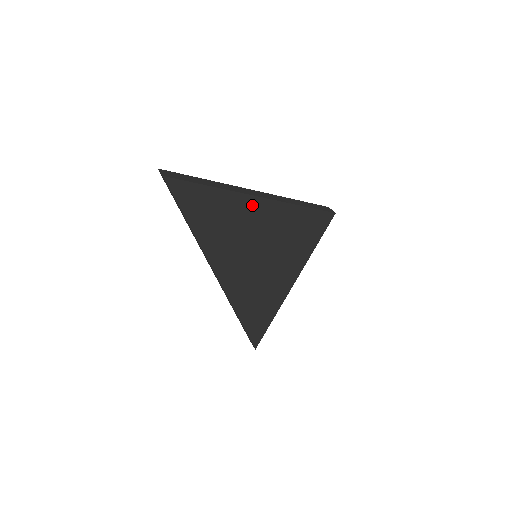
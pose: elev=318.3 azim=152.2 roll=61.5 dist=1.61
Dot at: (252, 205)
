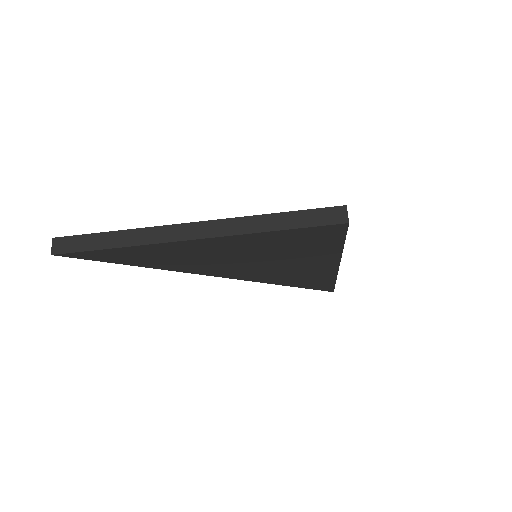
Dot at: (189, 245)
